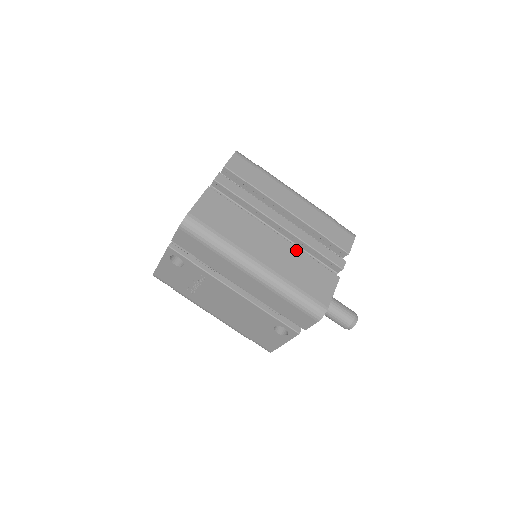
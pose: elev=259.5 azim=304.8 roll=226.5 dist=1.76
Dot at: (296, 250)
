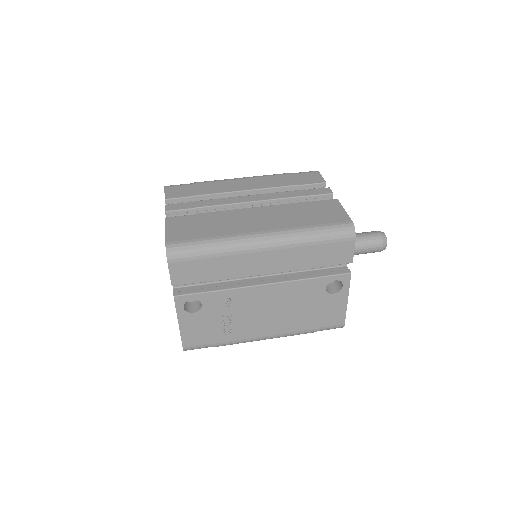
Dot at: (282, 206)
